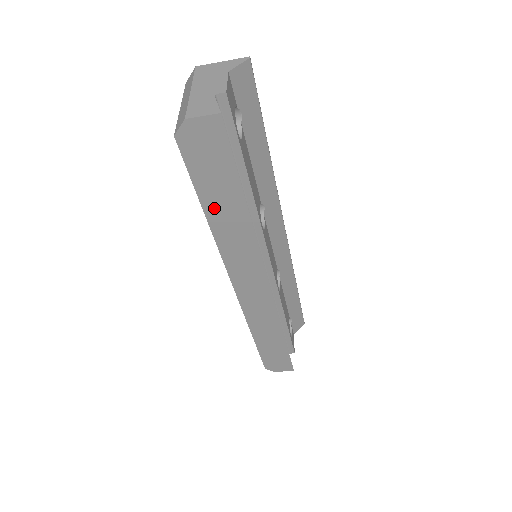
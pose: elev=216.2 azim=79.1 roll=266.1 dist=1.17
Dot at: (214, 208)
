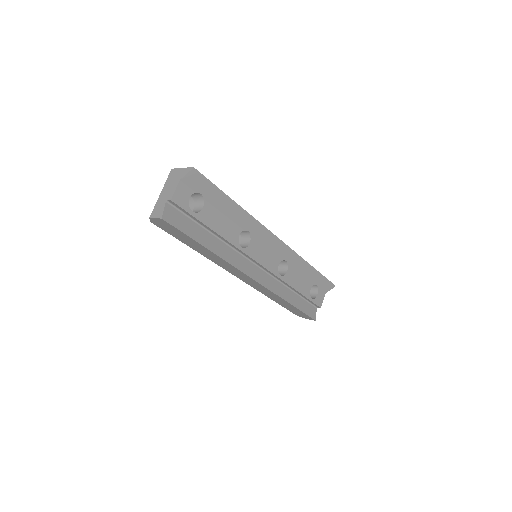
Dot at: (193, 247)
